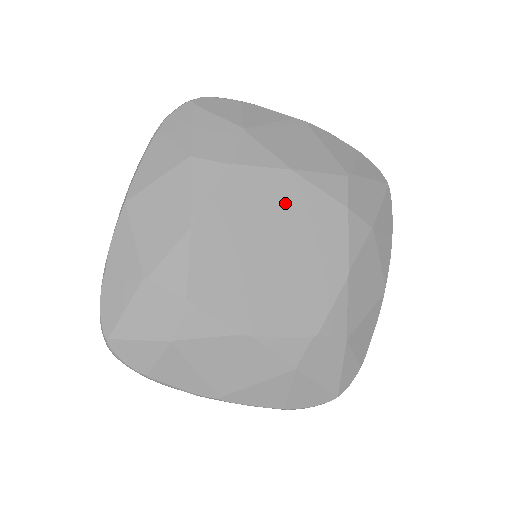
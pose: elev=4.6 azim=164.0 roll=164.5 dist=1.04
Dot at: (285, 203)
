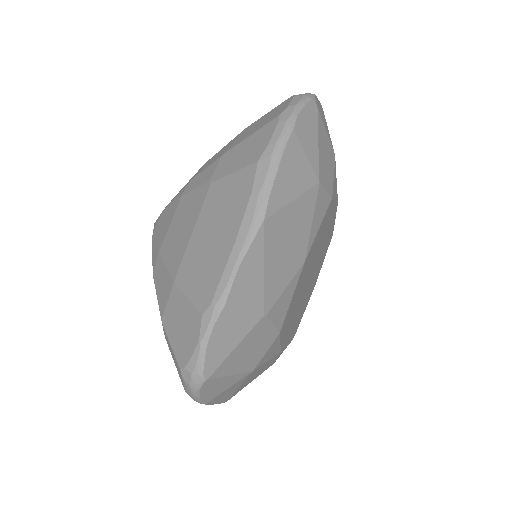
Dot at: (327, 233)
